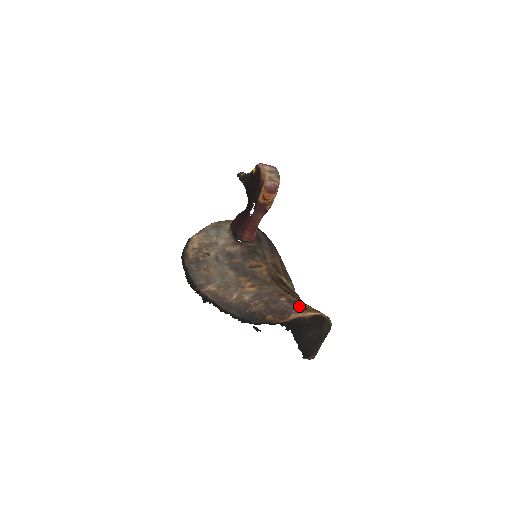
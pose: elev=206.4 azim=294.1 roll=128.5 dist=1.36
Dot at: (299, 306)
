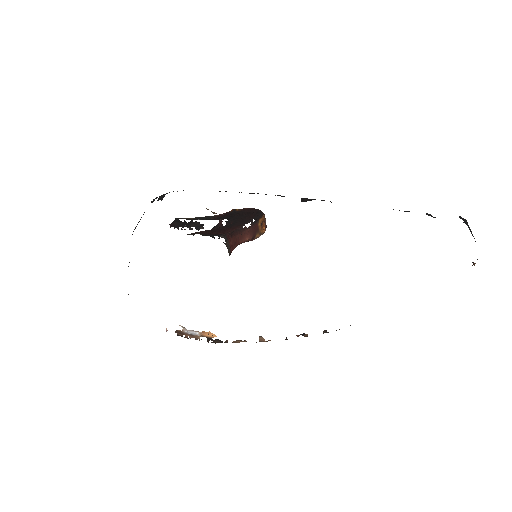
Dot at: occluded
